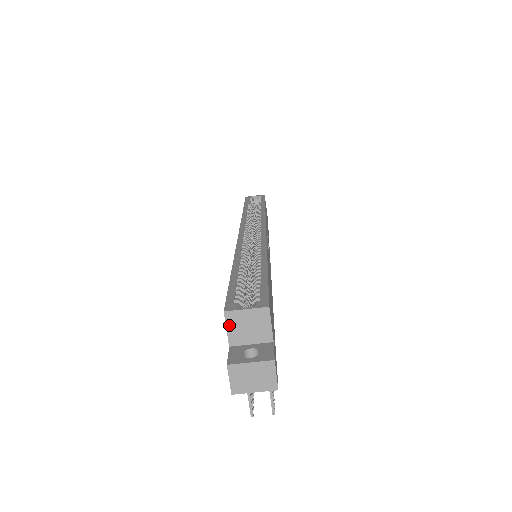
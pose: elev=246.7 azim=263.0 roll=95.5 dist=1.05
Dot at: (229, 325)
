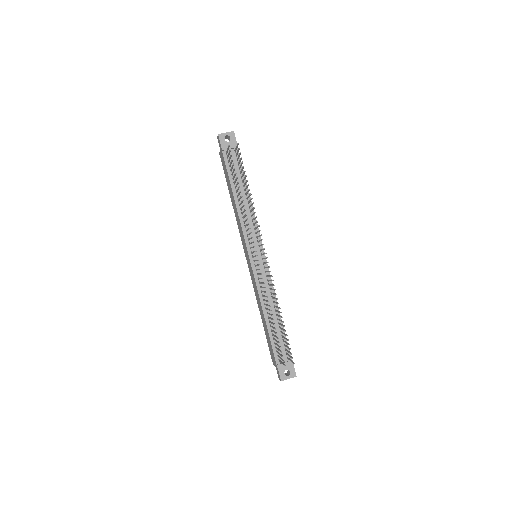
Dot at: occluded
